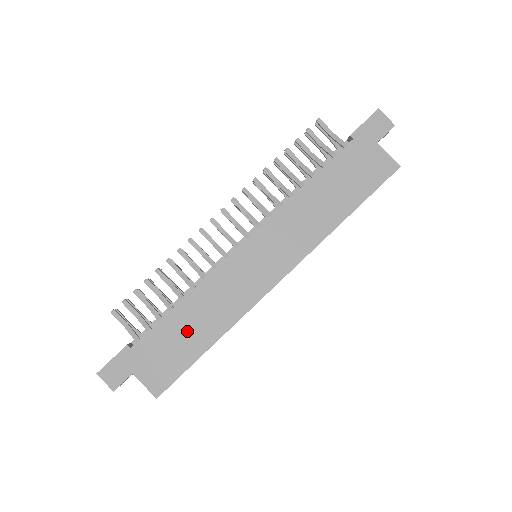
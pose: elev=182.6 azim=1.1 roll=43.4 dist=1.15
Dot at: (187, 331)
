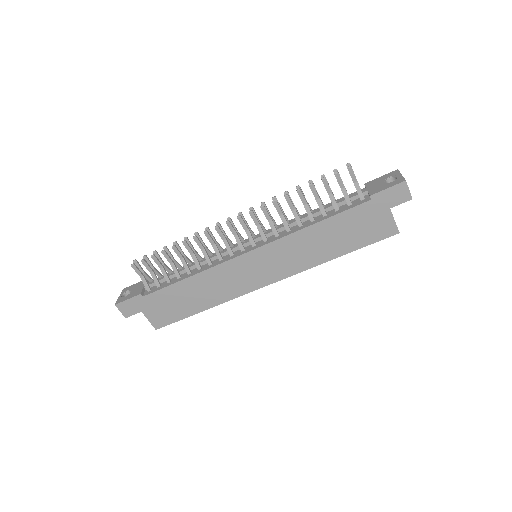
Dot at: (187, 297)
